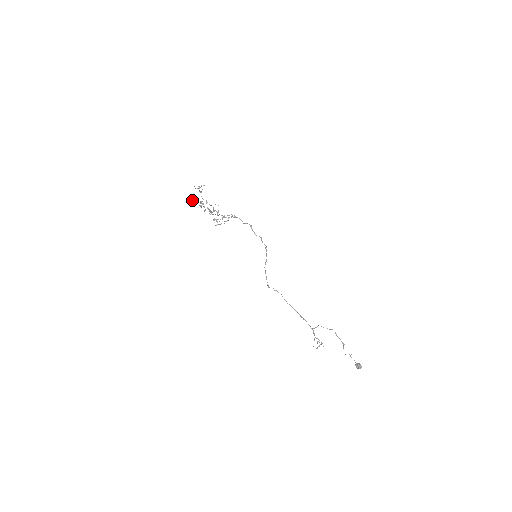
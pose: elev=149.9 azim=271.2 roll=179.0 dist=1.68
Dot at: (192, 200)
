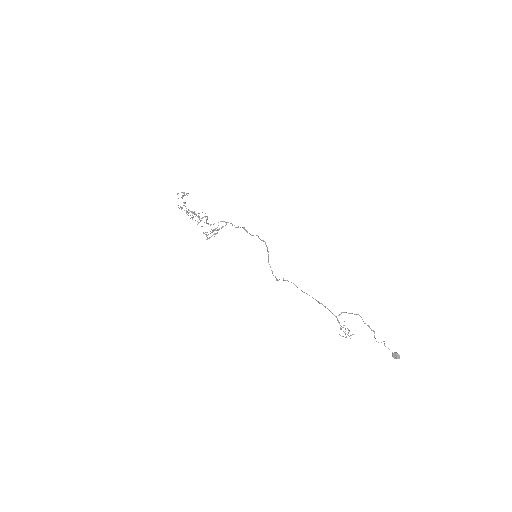
Dot at: occluded
